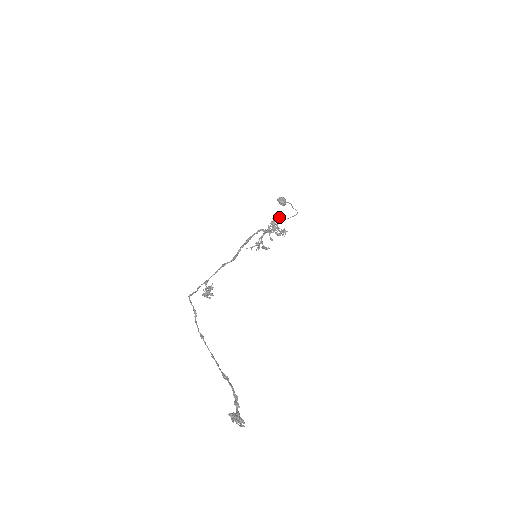
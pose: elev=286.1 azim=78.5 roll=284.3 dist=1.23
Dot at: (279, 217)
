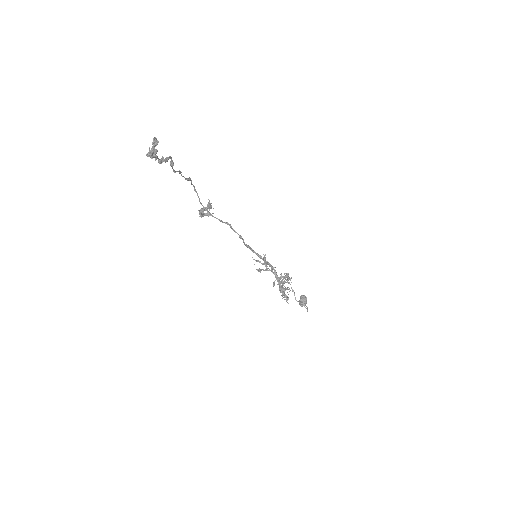
Dot at: (293, 291)
